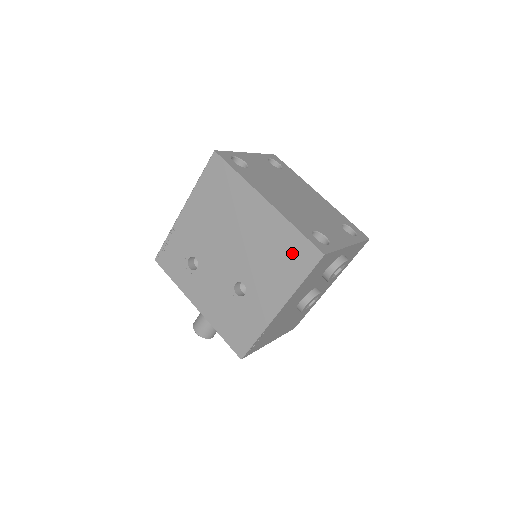
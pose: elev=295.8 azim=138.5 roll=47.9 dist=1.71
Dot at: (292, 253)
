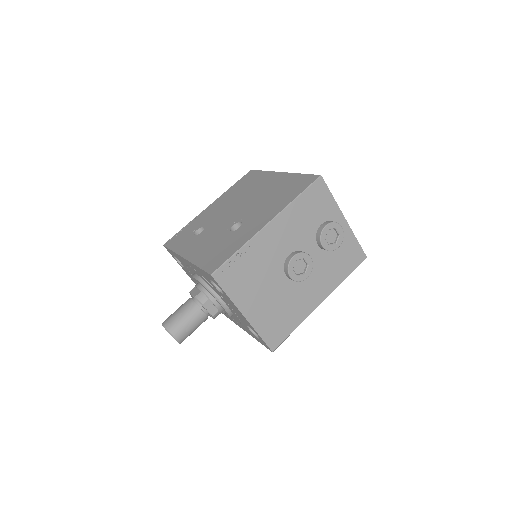
Dot at: (293, 186)
